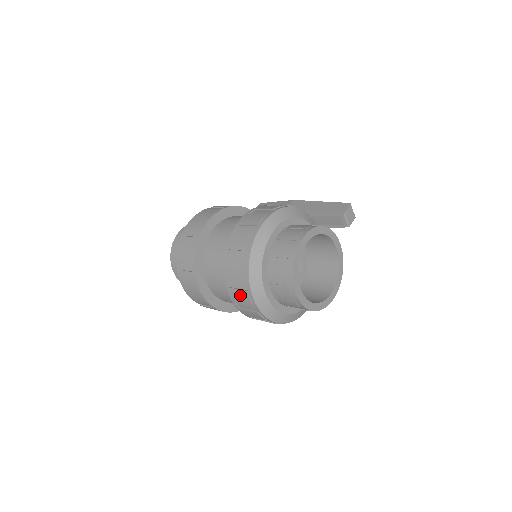
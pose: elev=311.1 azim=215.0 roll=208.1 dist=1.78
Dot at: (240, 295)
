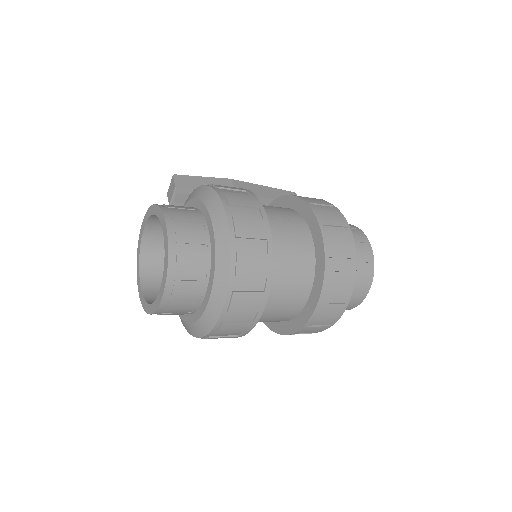
Dot at: (331, 311)
